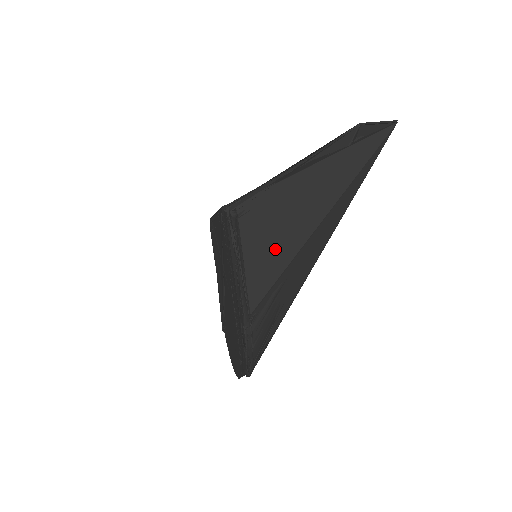
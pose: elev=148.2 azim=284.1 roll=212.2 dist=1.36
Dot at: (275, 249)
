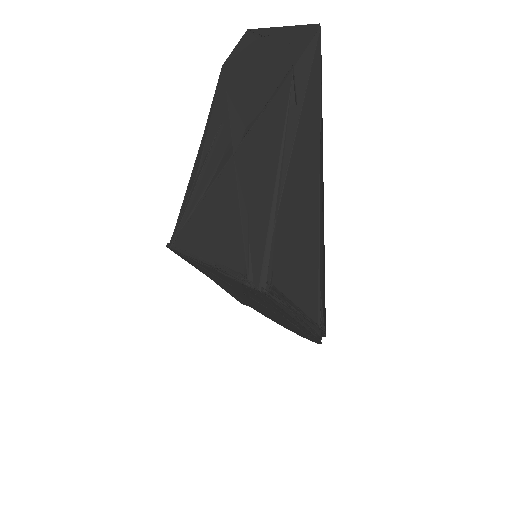
Dot at: (305, 268)
